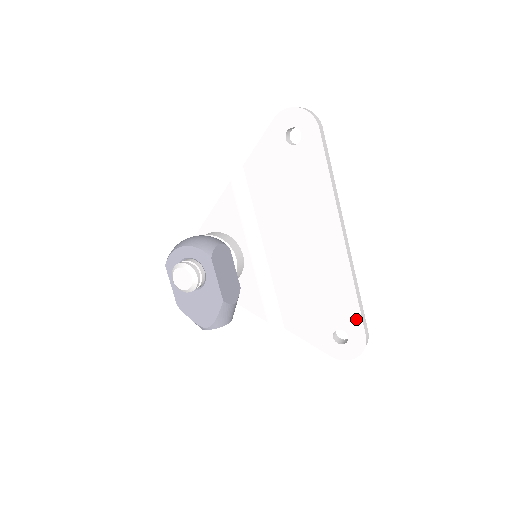
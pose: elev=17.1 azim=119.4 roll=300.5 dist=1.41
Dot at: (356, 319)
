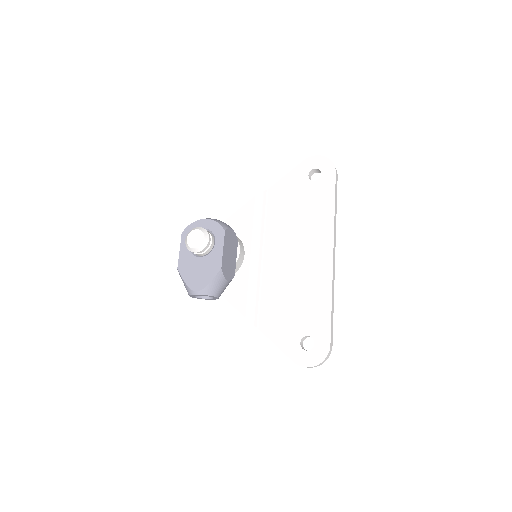
Dot at: (326, 328)
